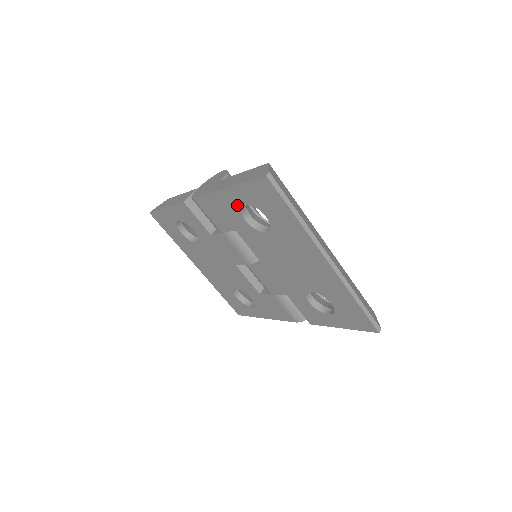
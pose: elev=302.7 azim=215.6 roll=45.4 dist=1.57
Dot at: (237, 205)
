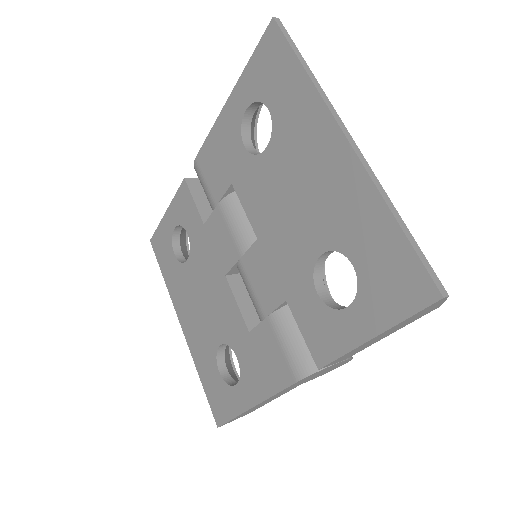
Dot at: (238, 120)
